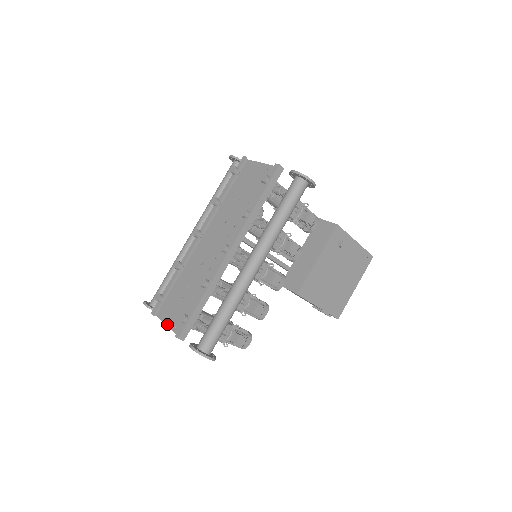
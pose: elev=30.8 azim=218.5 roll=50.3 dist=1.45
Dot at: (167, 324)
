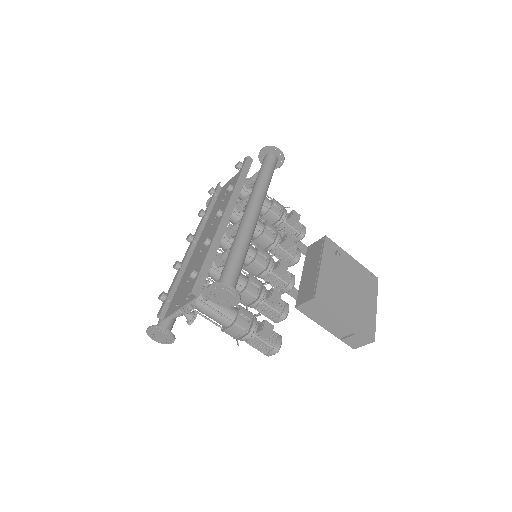
Dot at: (177, 309)
